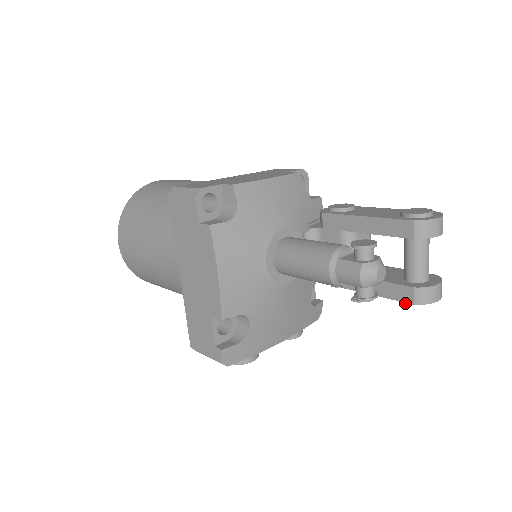
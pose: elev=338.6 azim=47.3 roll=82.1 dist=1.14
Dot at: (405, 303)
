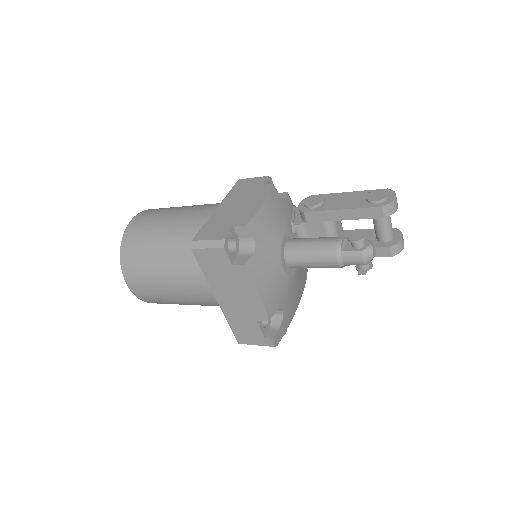
Dot at: occluded
